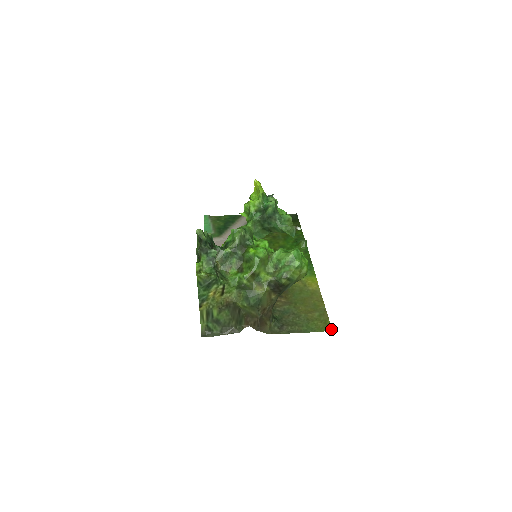
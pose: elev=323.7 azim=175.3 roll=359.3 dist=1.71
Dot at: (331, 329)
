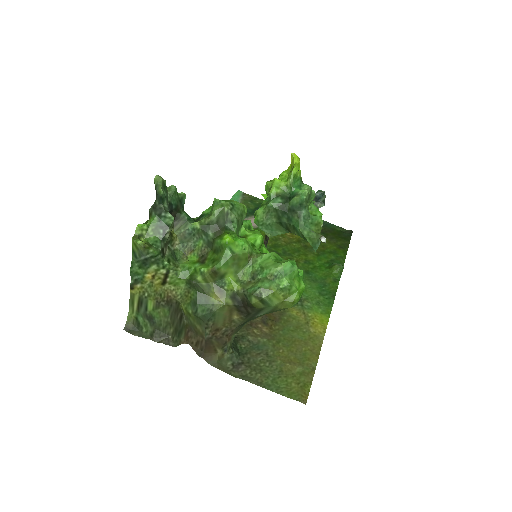
Dot at: (305, 400)
